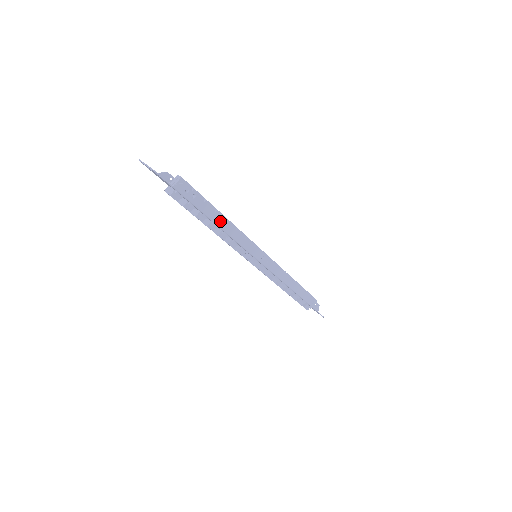
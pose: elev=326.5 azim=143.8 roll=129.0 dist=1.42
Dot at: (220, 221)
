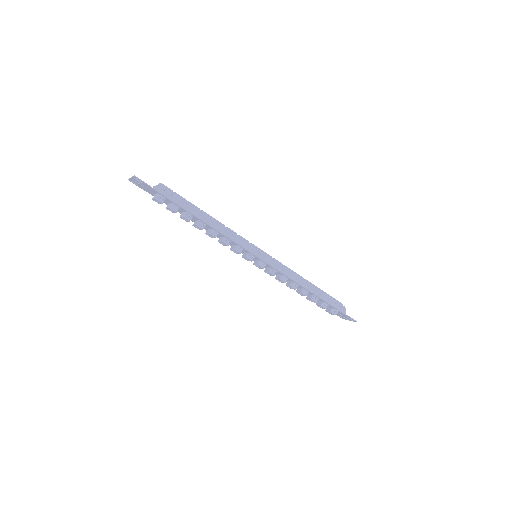
Dot at: (204, 217)
